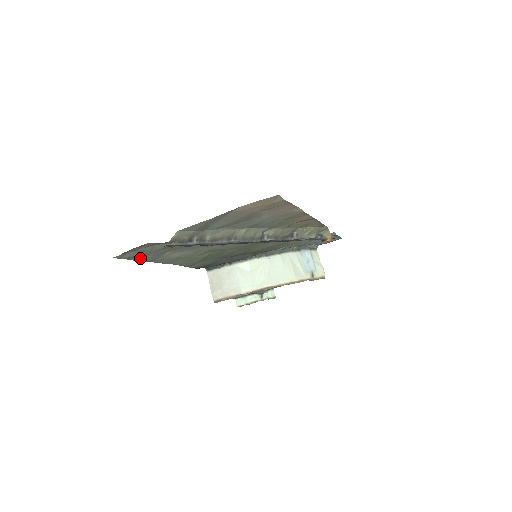
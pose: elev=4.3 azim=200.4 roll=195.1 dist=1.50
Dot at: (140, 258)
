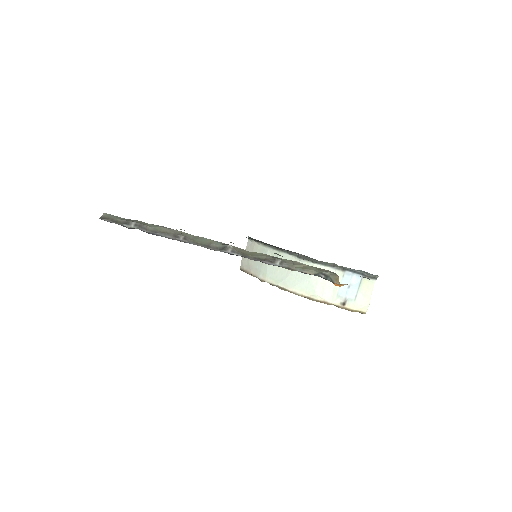
Dot at: occluded
